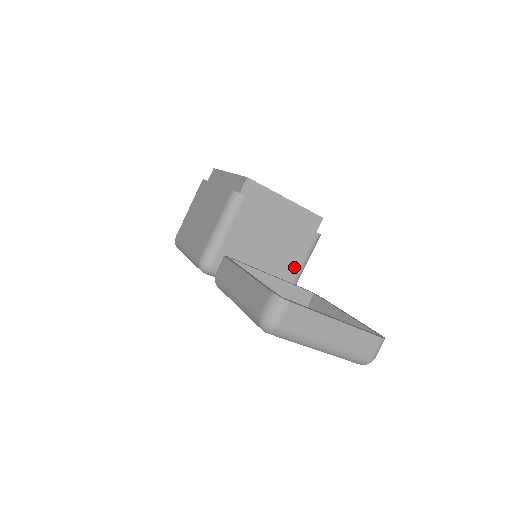
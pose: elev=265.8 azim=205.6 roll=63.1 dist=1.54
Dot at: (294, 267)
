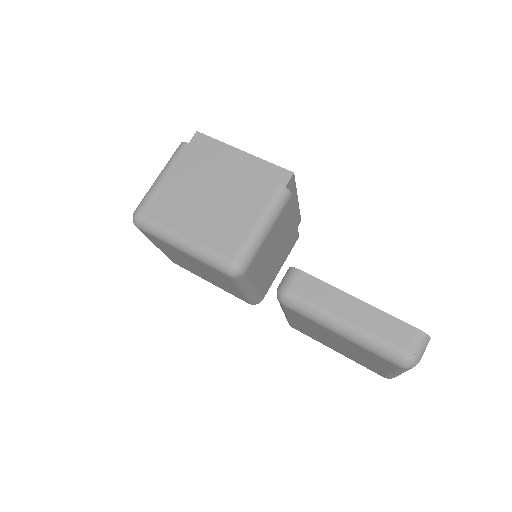
Dot at: (278, 270)
